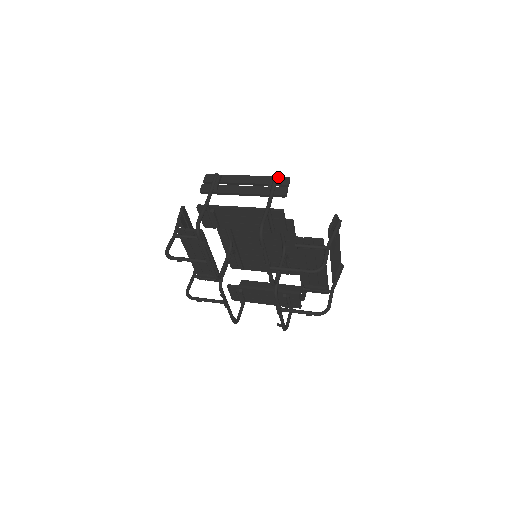
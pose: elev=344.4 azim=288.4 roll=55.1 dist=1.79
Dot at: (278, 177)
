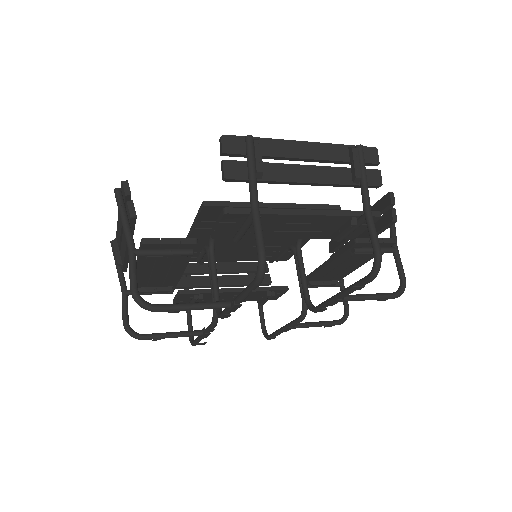
Dot at: (359, 147)
